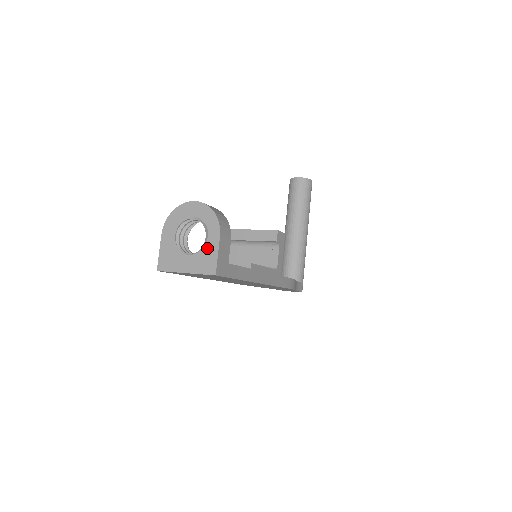
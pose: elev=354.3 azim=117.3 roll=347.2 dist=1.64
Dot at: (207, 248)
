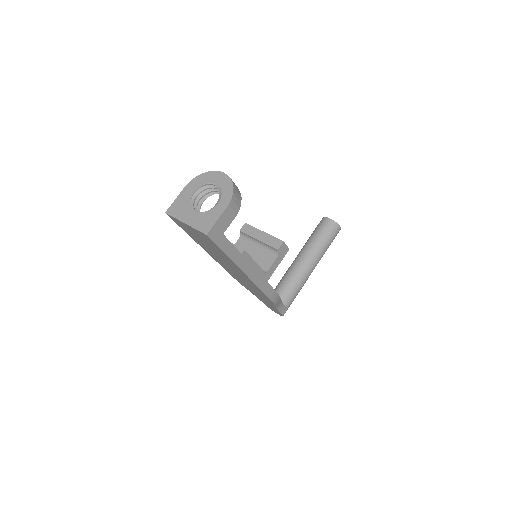
Dot at: (212, 211)
